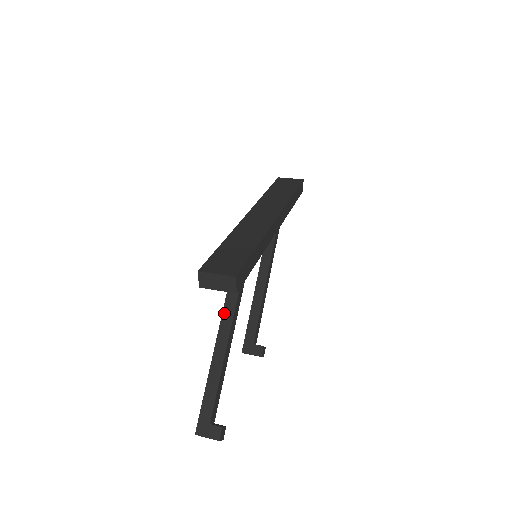
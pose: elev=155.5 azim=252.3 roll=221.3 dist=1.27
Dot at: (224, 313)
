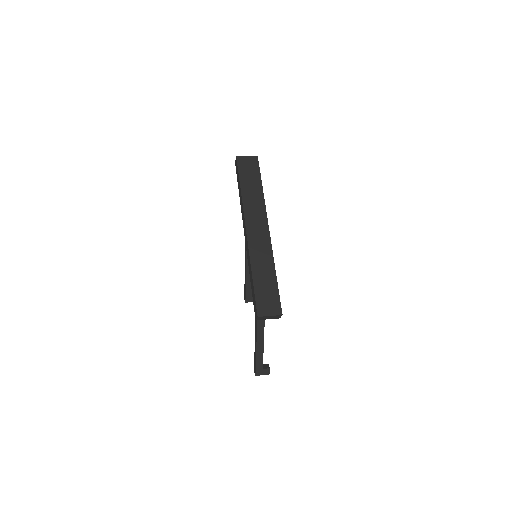
Dot at: occluded
